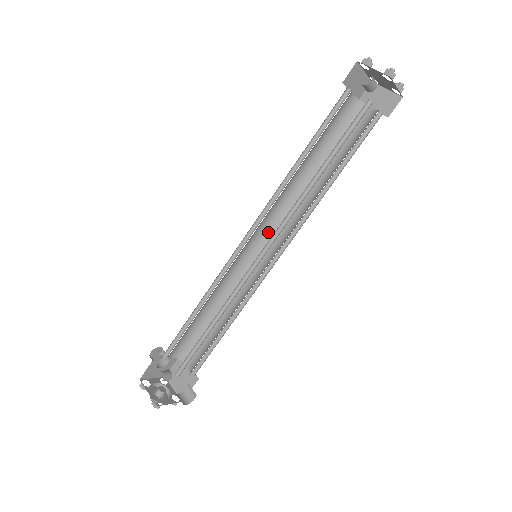
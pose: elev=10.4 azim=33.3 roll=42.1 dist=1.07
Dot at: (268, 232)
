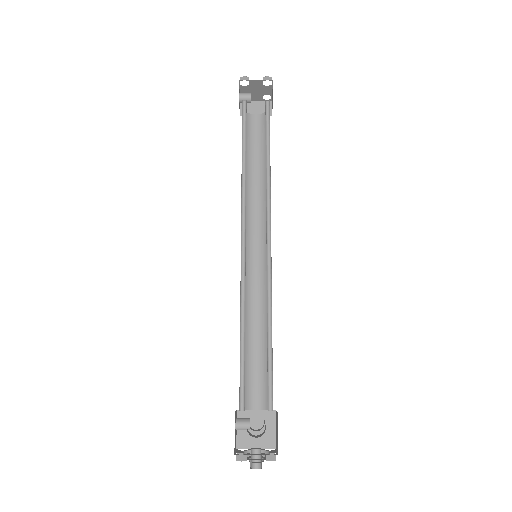
Dot at: occluded
